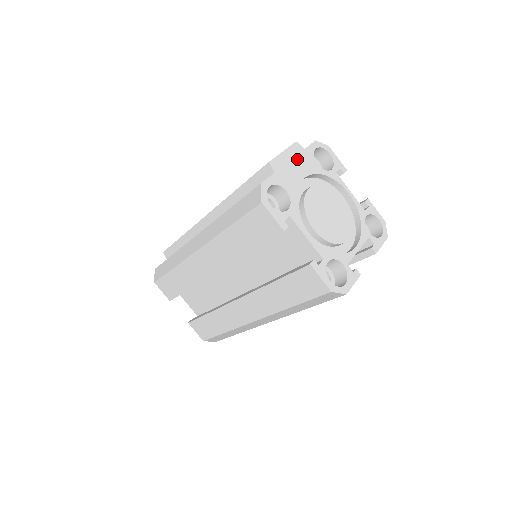
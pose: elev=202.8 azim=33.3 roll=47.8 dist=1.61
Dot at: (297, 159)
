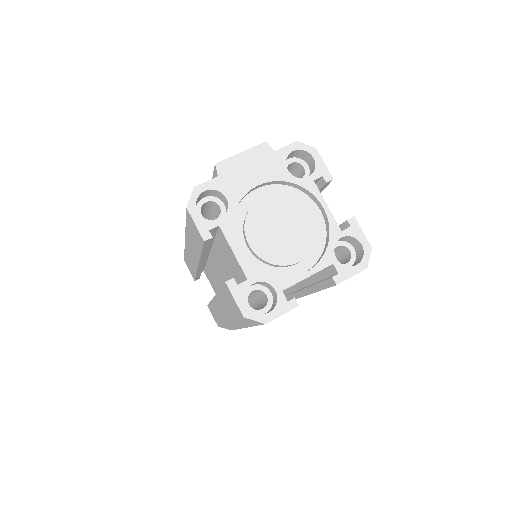
Dot at: (258, 162)
